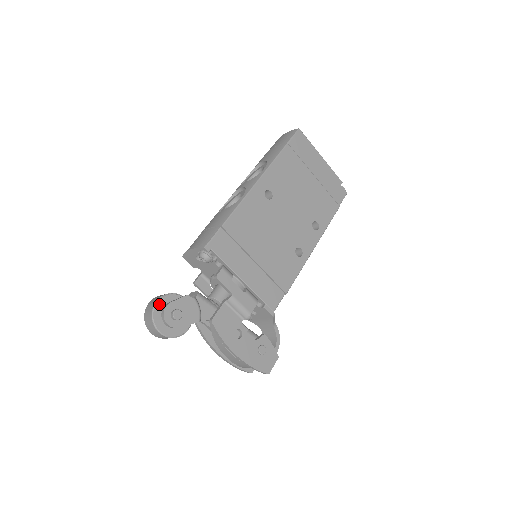
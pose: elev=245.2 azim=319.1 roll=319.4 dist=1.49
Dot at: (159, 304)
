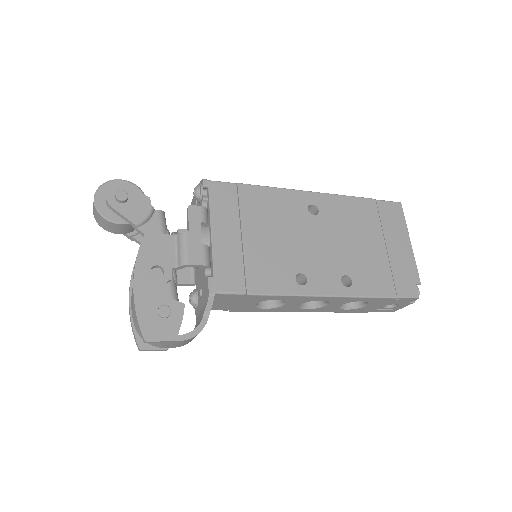
Dot at: (120, 183)
